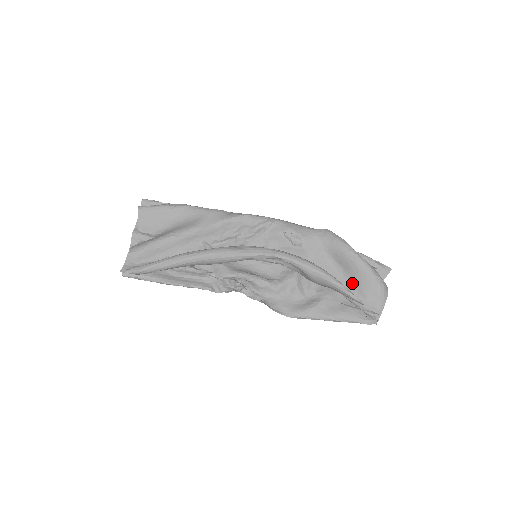
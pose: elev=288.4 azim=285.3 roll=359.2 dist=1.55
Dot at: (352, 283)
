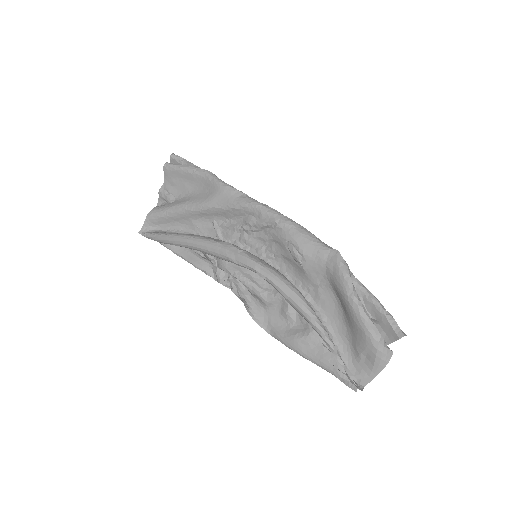
Dot at: (349, 330)
